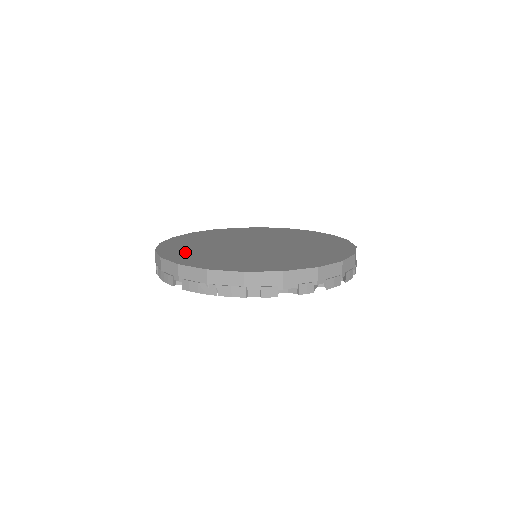
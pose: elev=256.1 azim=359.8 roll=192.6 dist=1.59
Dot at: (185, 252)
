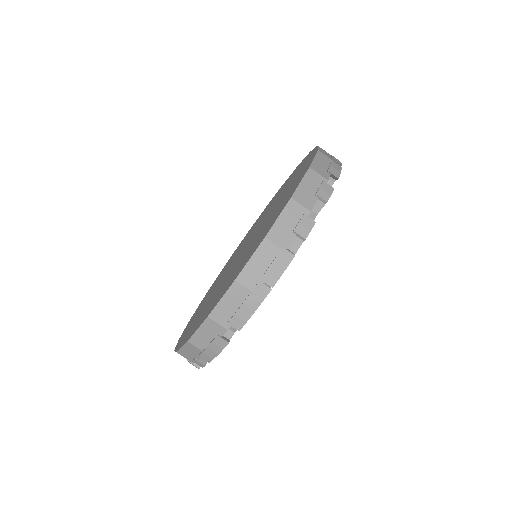
Dot at: (201, 316)
